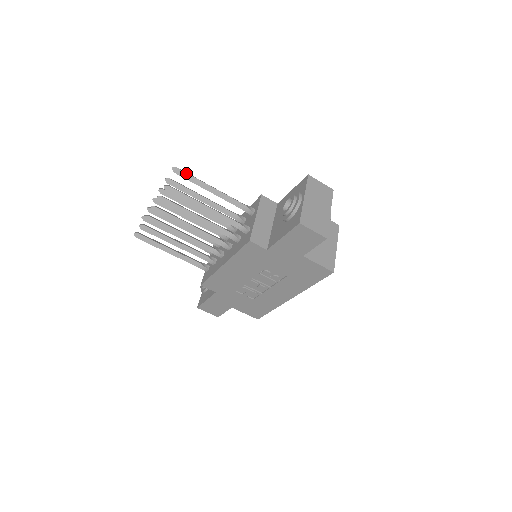
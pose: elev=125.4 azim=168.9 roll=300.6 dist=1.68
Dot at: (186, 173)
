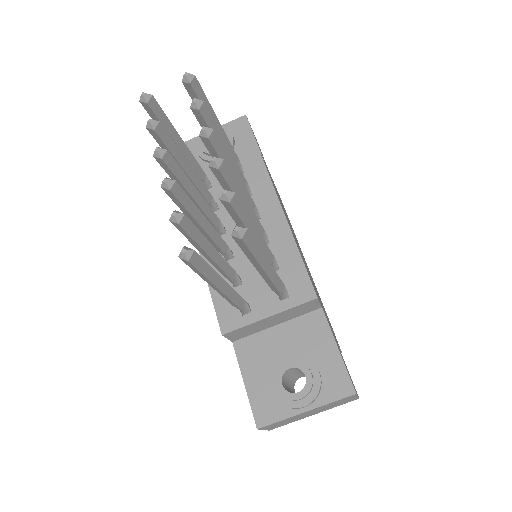
Dot at: (248, 248)
